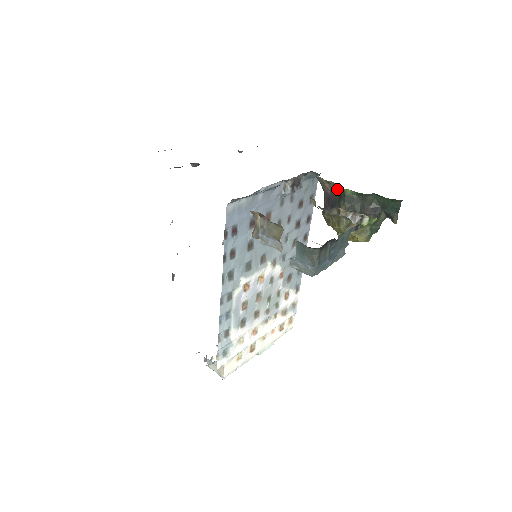
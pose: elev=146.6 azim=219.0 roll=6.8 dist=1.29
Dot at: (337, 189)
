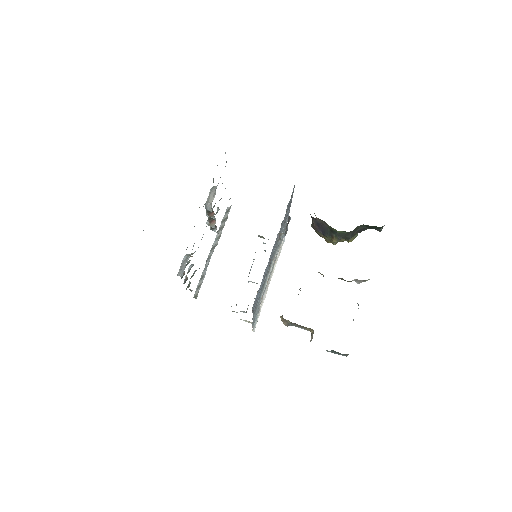
Dot at: (327, 224)
